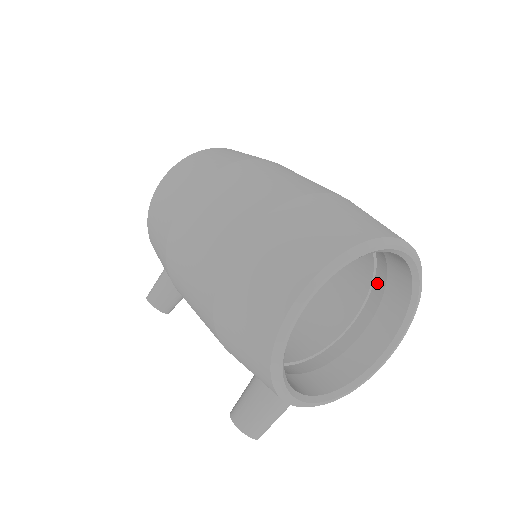
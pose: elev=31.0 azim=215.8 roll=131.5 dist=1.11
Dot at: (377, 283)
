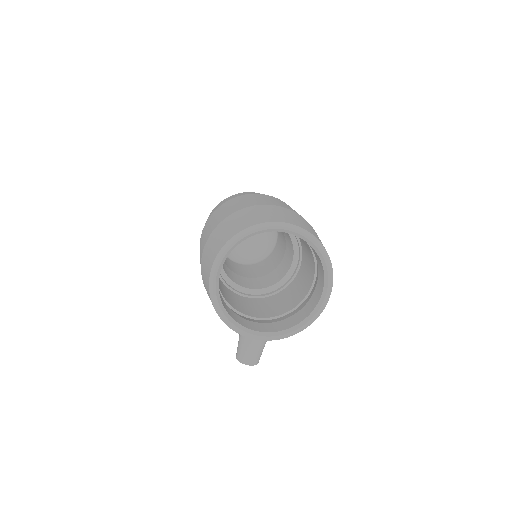
Dot at: occluded
